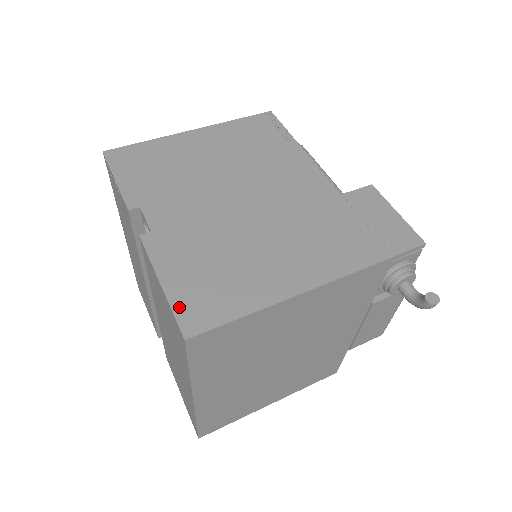
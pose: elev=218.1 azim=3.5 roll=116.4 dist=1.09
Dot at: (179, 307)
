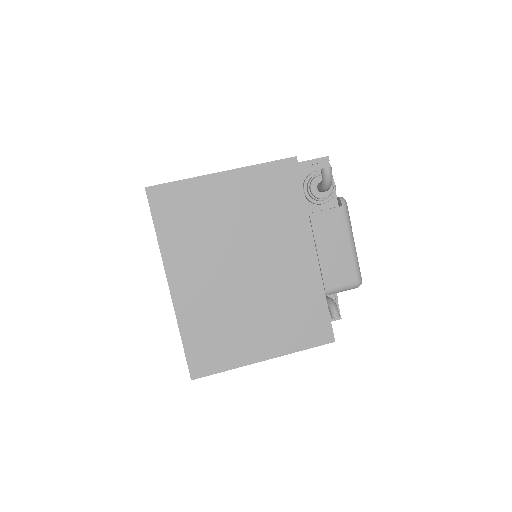
Dot at: occluded
